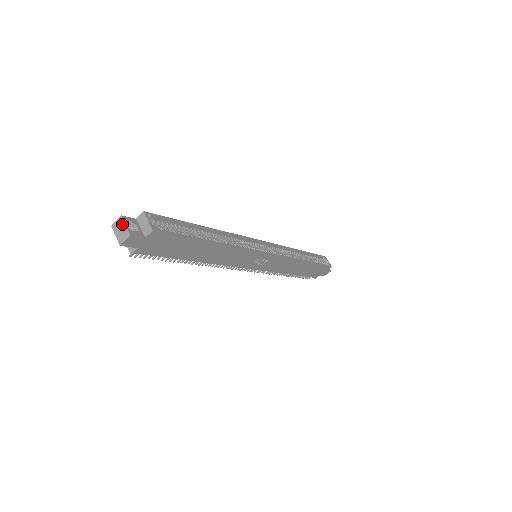
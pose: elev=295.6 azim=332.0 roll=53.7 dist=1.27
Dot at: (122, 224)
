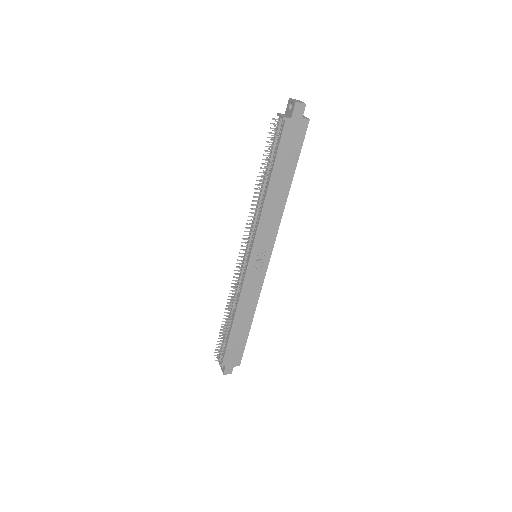
Dot at: (300, 101)
